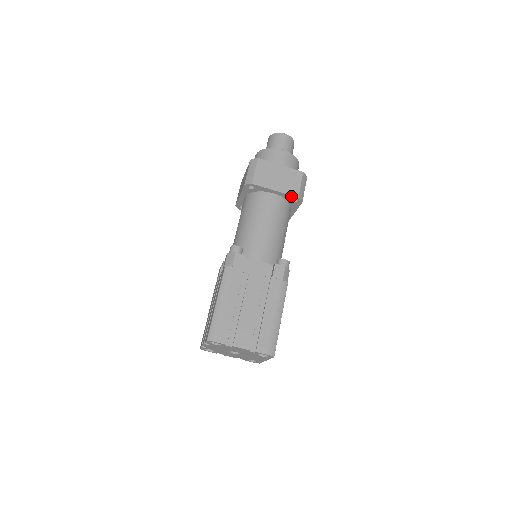
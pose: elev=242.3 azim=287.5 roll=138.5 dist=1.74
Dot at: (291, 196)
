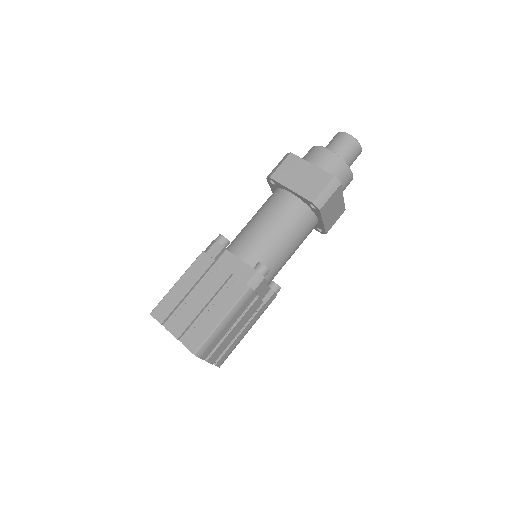
Dot at: (324, 230)
